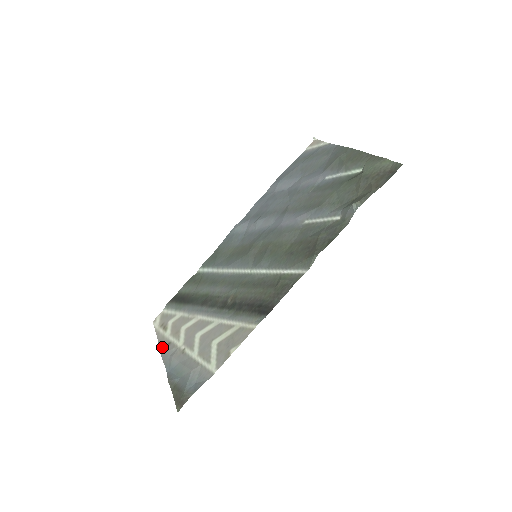
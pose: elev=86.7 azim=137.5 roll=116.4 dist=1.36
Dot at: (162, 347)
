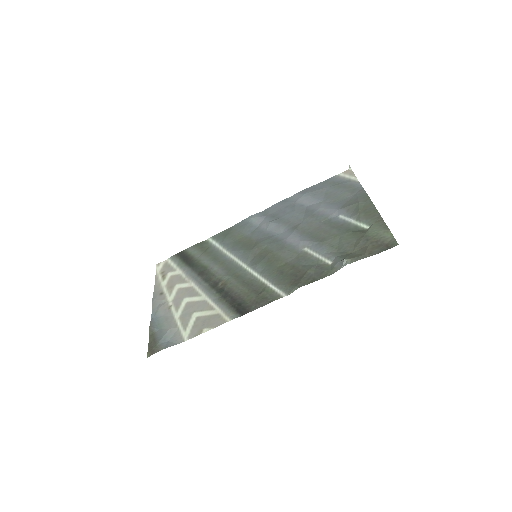
Dot at: (155, 293)
